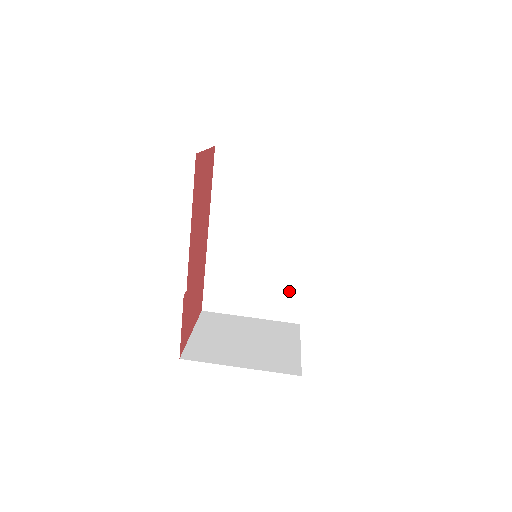
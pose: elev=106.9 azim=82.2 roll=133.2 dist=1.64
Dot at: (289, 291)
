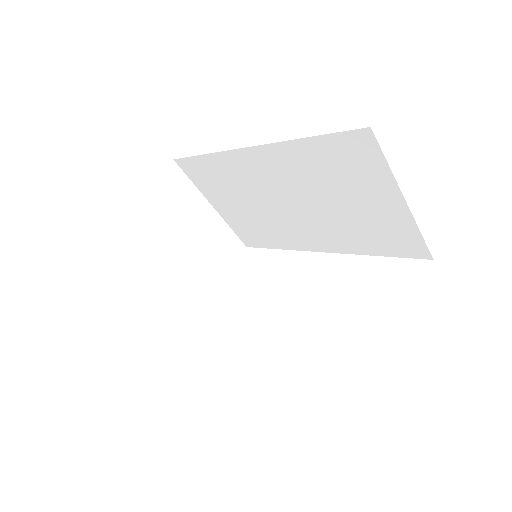
Dot at: (266, 236)
